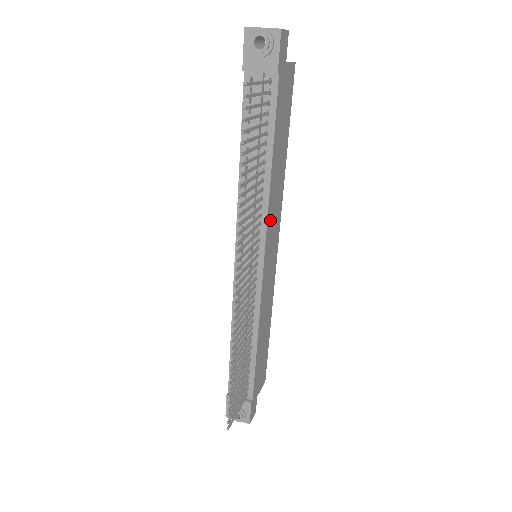
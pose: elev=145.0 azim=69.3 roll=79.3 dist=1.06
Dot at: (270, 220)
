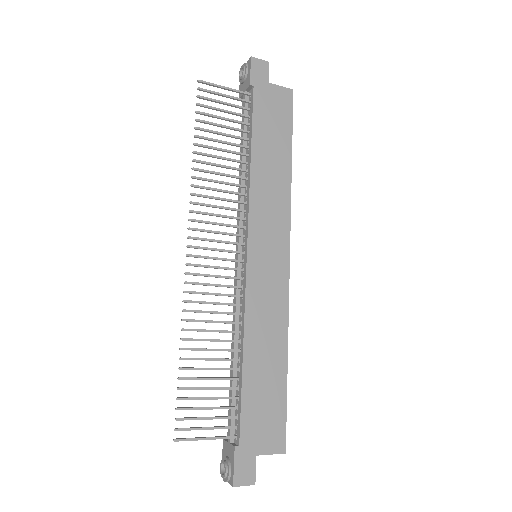
Dot at: (258, 210)
